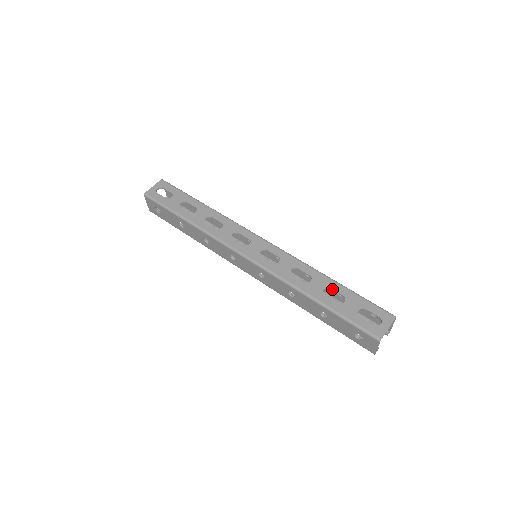
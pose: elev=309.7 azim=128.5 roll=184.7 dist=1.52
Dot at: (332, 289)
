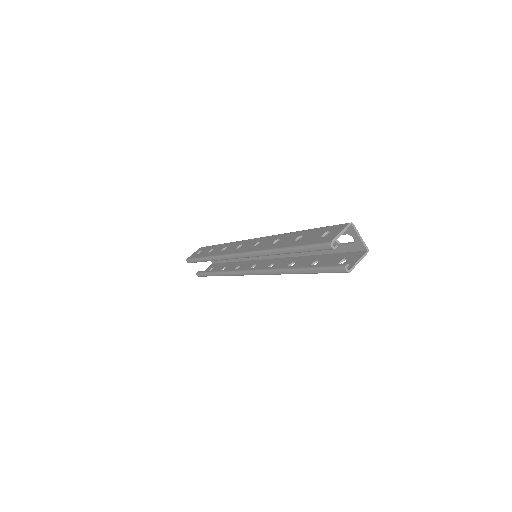
Dot at: occluded
